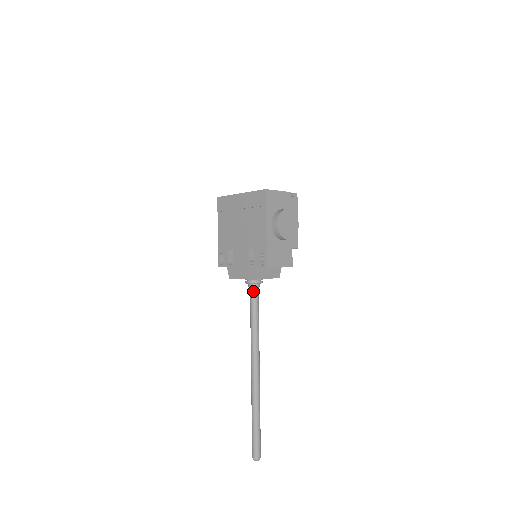
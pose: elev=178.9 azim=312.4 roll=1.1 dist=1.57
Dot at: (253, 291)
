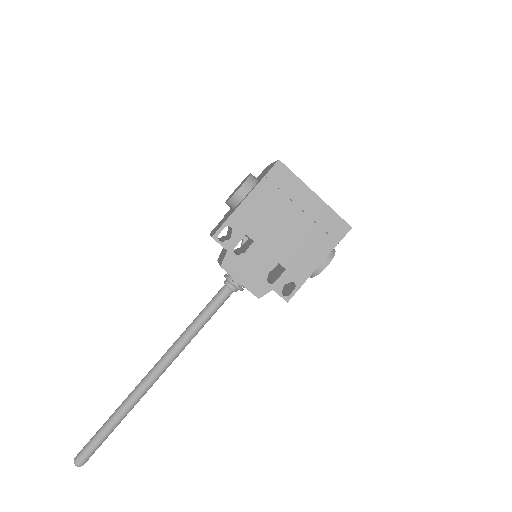
Dot at: (229, 294)
